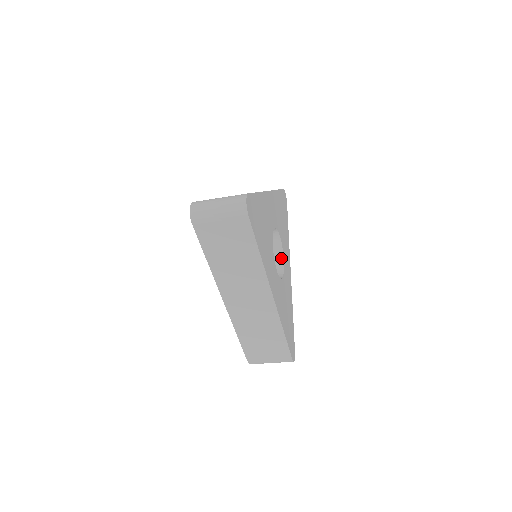
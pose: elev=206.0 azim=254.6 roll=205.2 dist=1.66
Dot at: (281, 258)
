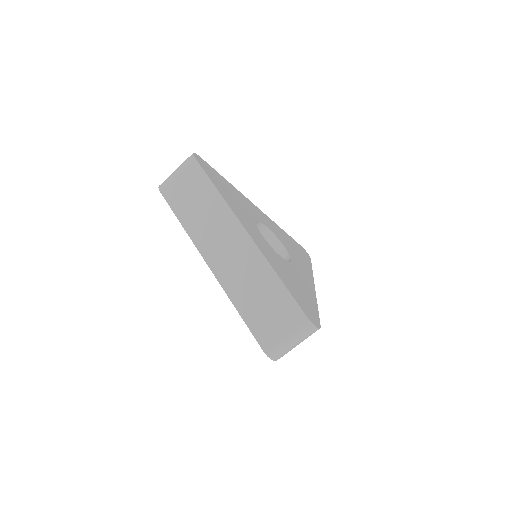
Dot at: (288, 260)
